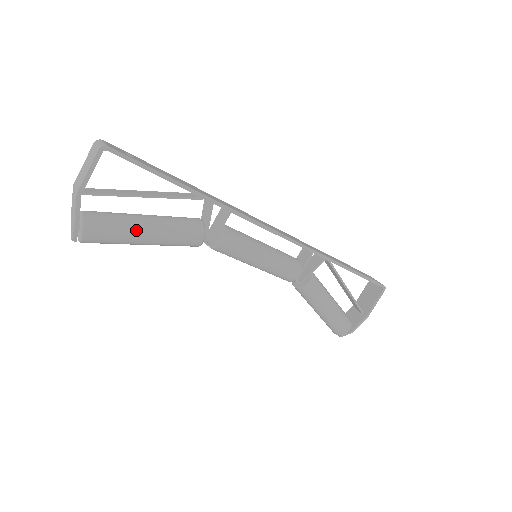
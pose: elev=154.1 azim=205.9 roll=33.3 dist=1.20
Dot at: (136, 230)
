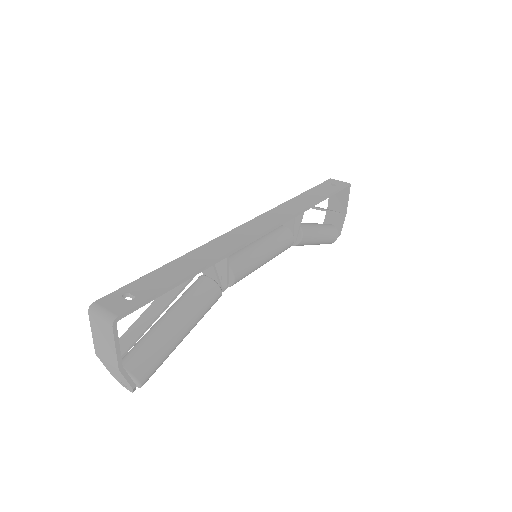
Dot at: (174, 340)
